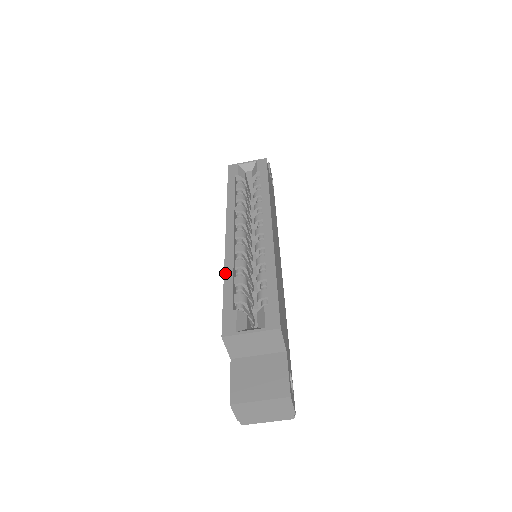
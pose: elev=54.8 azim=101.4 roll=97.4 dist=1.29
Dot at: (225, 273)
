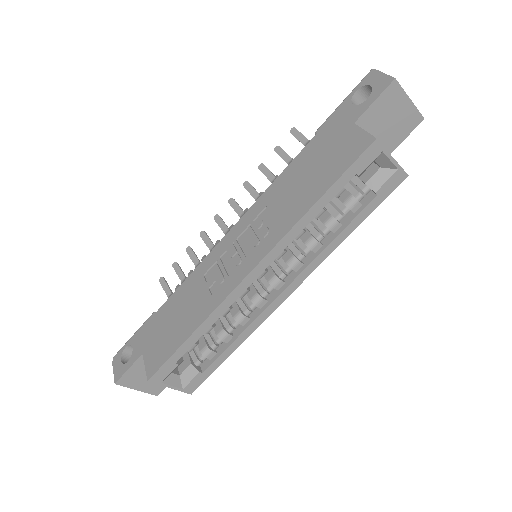
Dot at: (204, 324)
